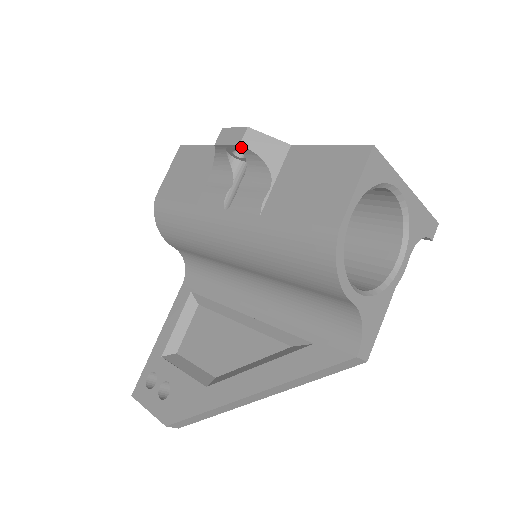
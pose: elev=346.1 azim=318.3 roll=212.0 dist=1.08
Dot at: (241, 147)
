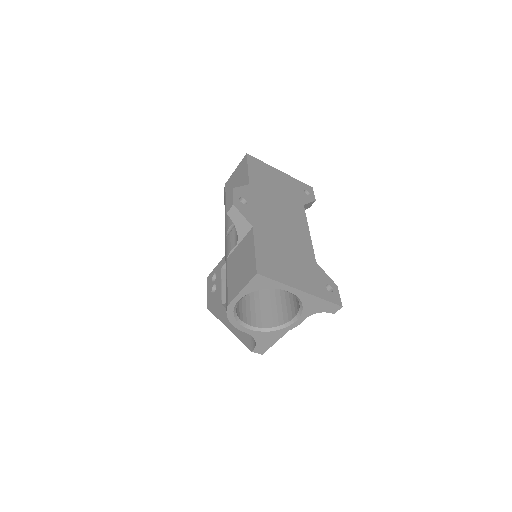
Dot at: (229, 214)
